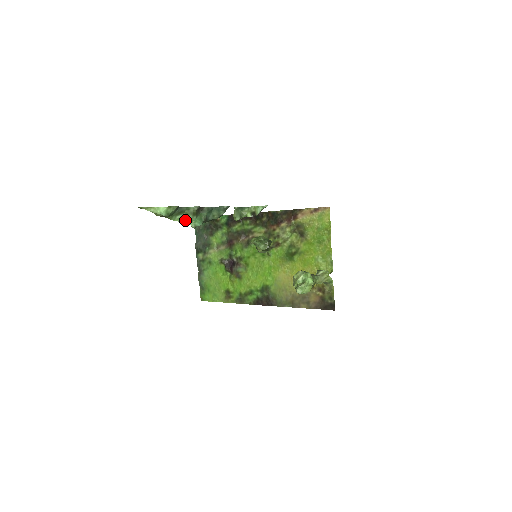
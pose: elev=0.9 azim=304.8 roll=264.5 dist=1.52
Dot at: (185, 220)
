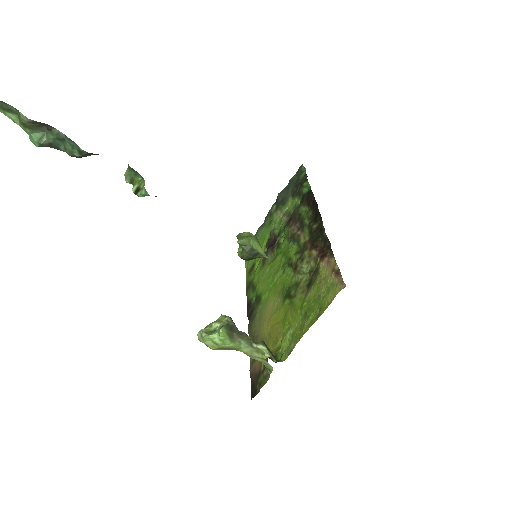
Dot at: (20, 125)
